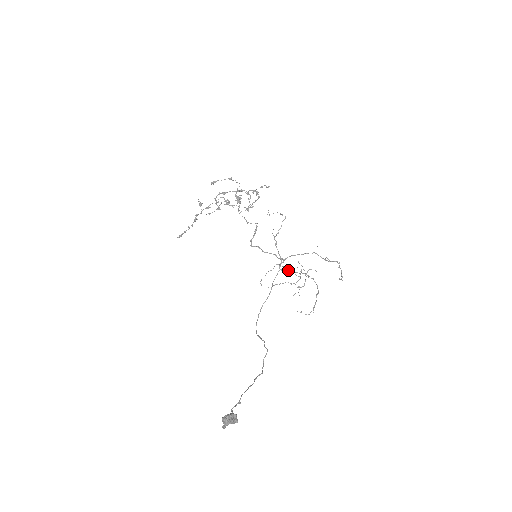
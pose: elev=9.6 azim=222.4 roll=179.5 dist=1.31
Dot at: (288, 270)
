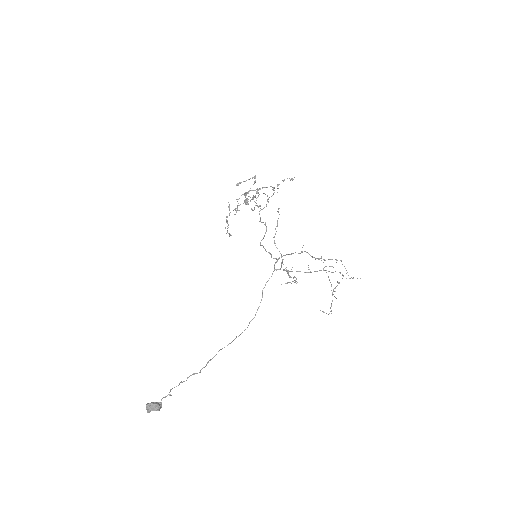
Dot at: (284, 270)
